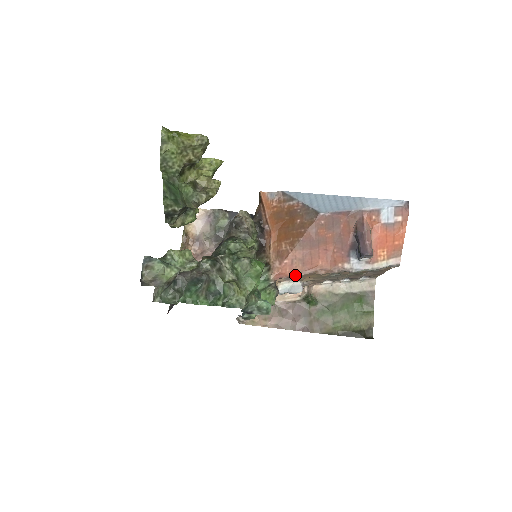
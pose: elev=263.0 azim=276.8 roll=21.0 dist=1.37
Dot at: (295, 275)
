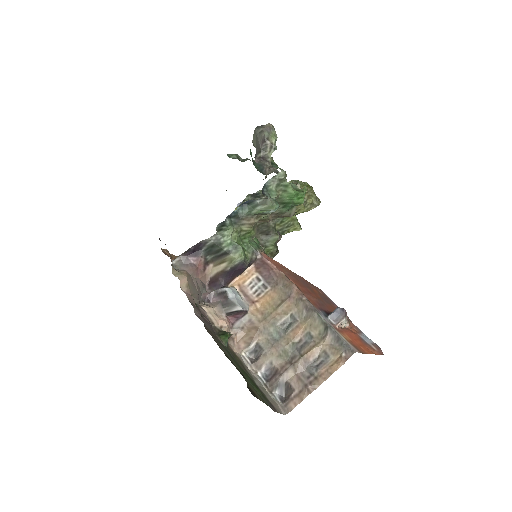
Dot at: (277, 268)
